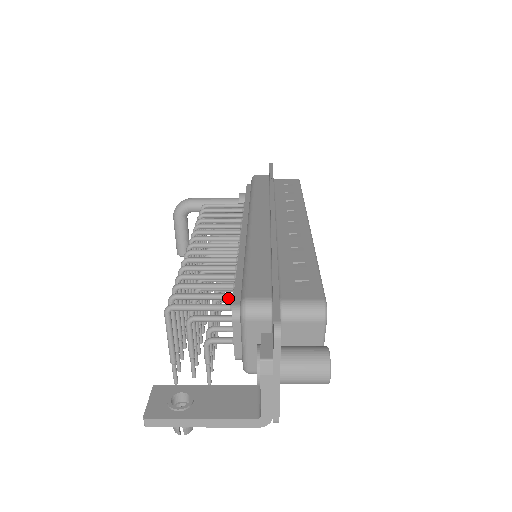
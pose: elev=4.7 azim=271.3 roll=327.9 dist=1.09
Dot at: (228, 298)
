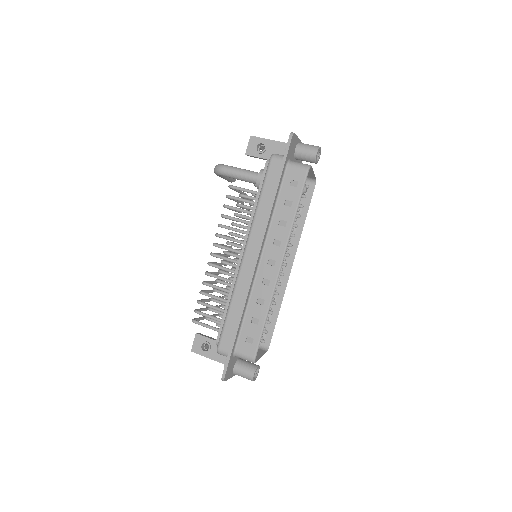
Dot at: occluded
